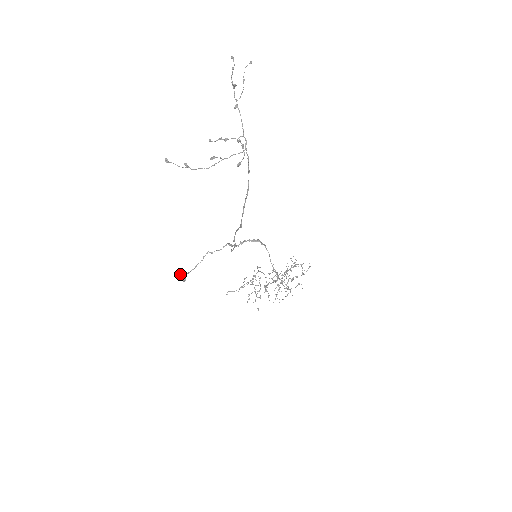
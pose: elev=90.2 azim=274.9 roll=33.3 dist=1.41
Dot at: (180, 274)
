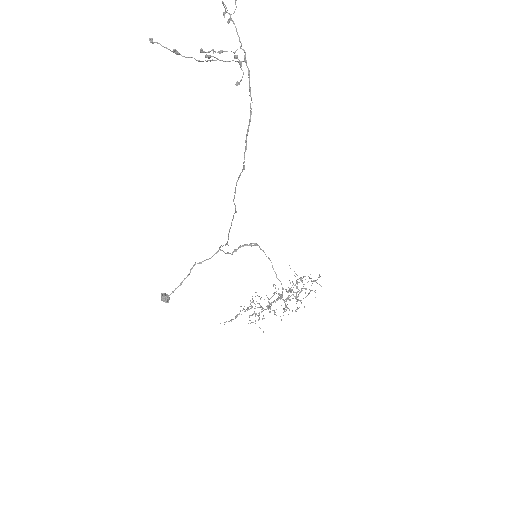
Dot at: (161, 294)
